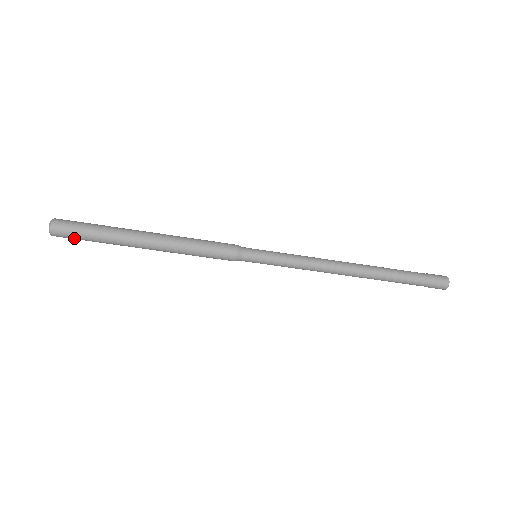
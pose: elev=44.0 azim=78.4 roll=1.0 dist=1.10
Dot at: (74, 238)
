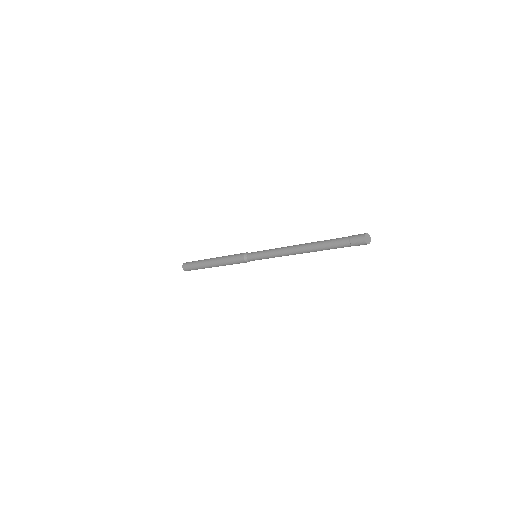
Dot at: (190, 269)
